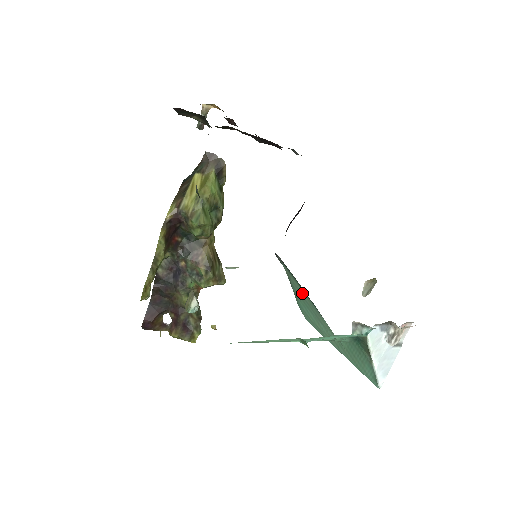
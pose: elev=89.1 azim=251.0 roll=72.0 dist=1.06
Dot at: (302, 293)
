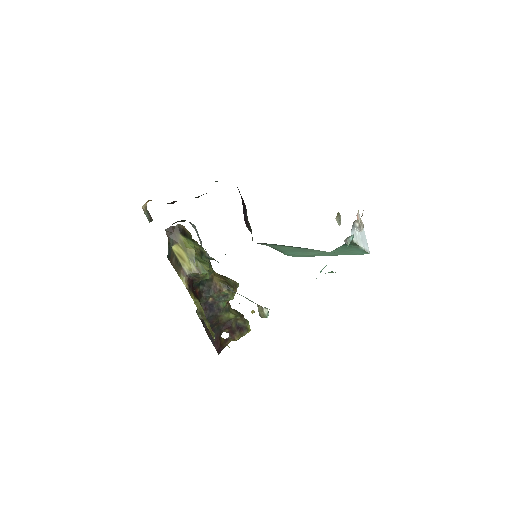
Dot at: (288, 248)
